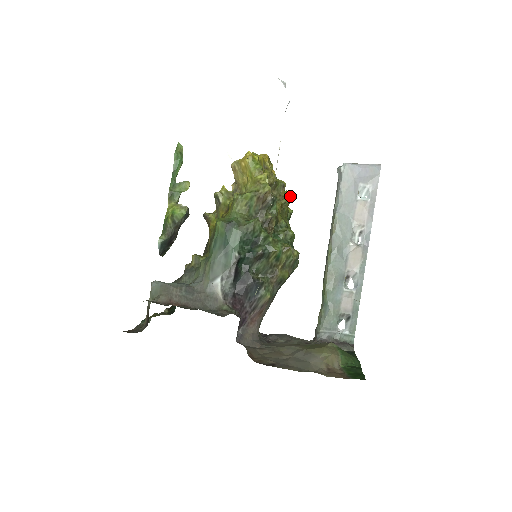
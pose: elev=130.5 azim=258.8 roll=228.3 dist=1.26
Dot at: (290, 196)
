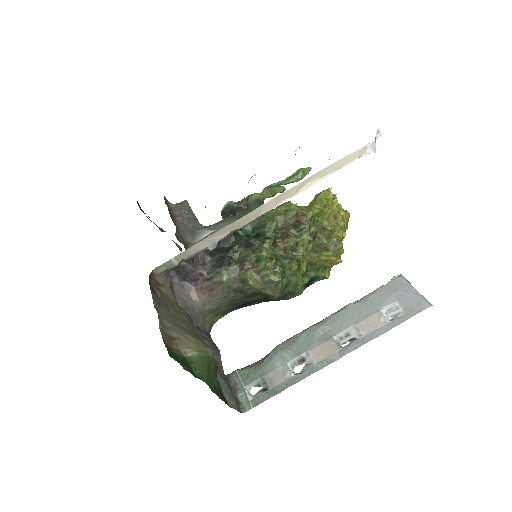
Dot at: occluded
